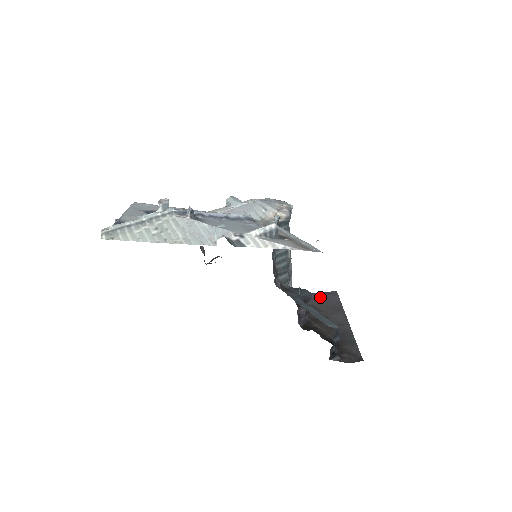
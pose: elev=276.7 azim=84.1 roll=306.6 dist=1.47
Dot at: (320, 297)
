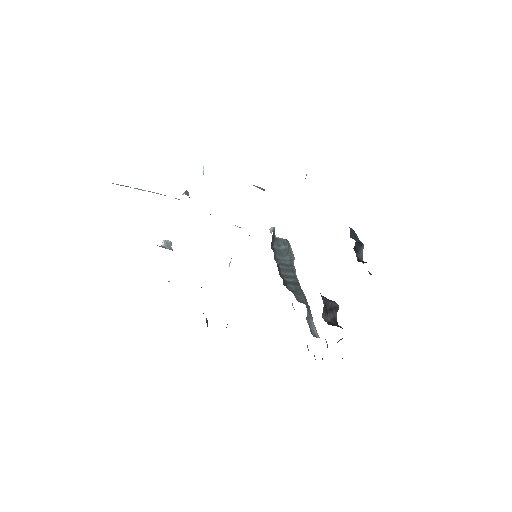
Dot at: occluded
